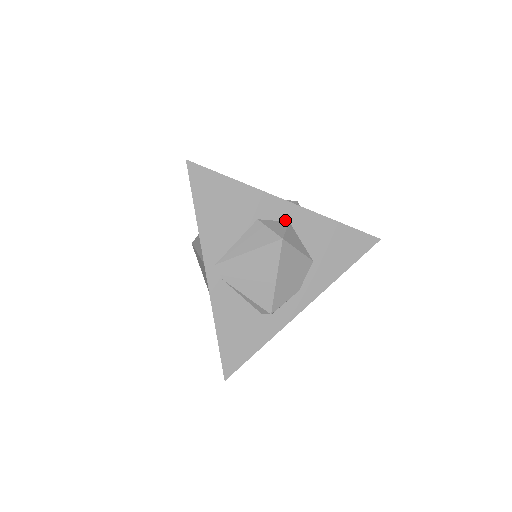
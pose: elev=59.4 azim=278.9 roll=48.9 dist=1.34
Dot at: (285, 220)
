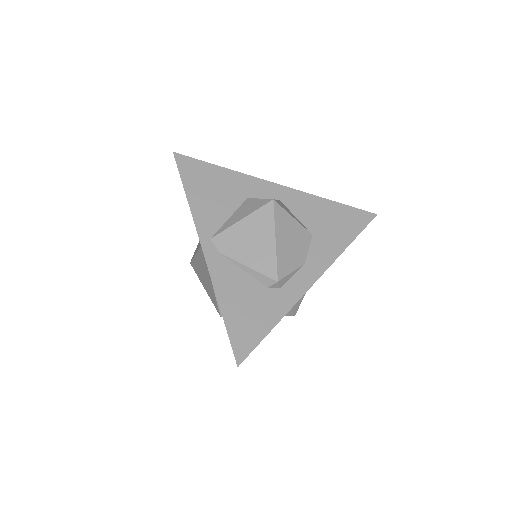
Dot at: (275, 199)
